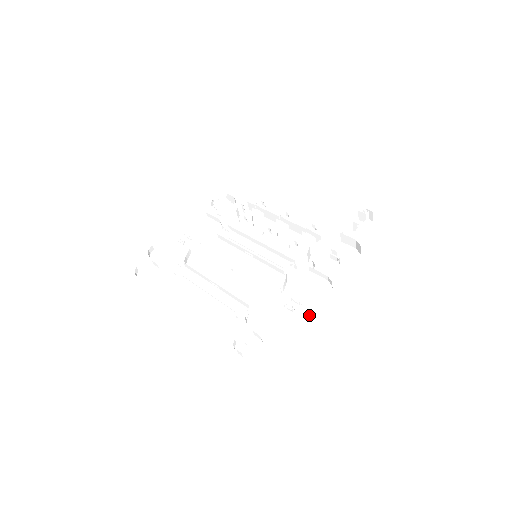
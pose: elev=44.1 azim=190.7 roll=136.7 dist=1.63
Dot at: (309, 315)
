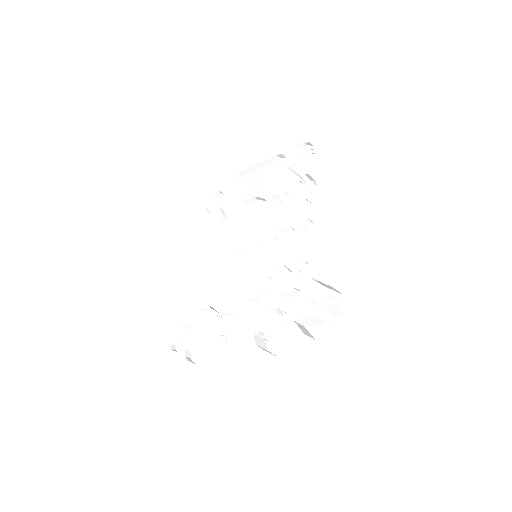
Dot at: (221, 359)
